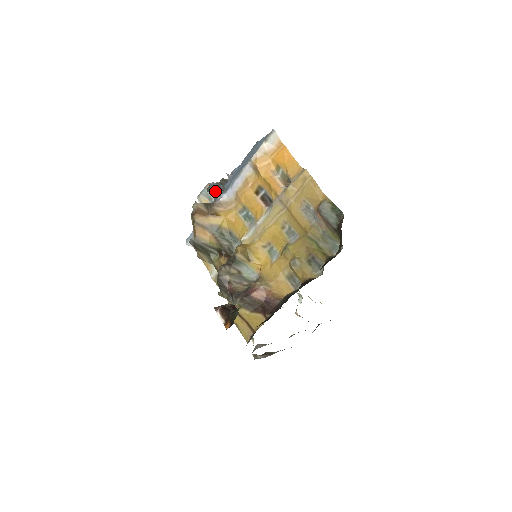
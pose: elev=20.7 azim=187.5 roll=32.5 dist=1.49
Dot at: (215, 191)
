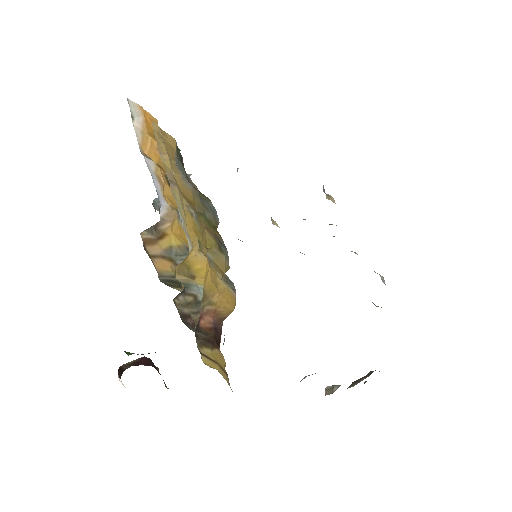
Dot at: occluded
